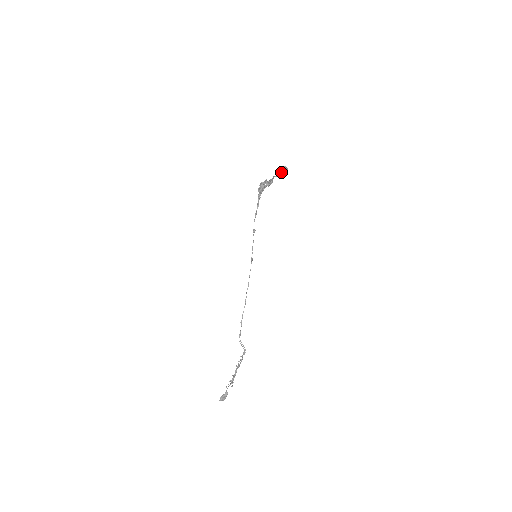
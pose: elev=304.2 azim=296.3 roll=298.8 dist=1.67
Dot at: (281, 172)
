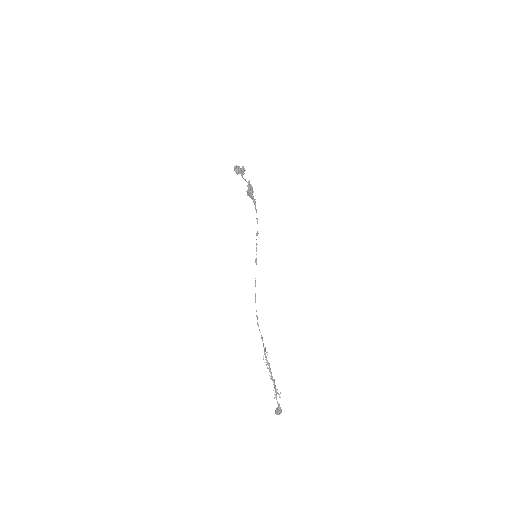
Dot at: (236, 172)
